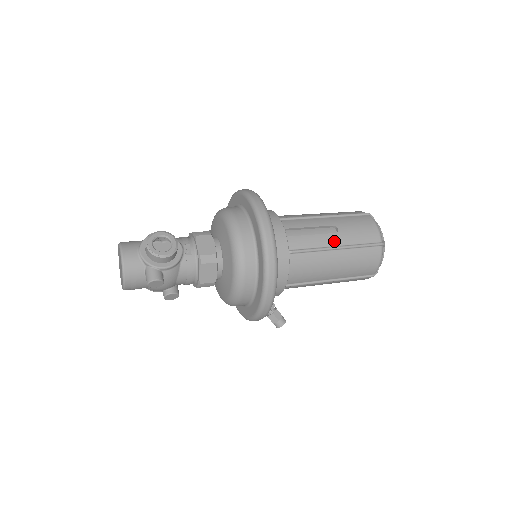
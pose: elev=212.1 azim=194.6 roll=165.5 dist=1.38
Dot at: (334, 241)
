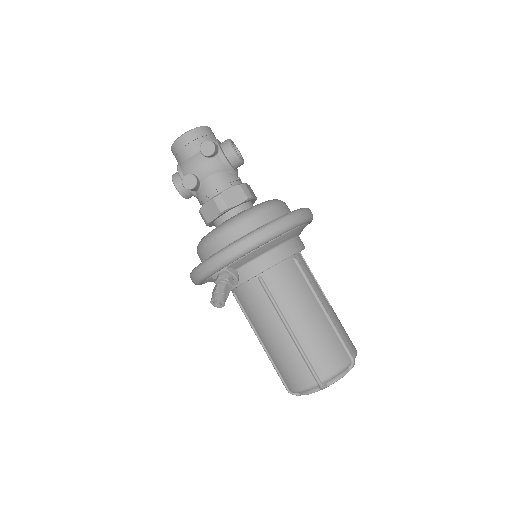
Dot at: (325, 303)
